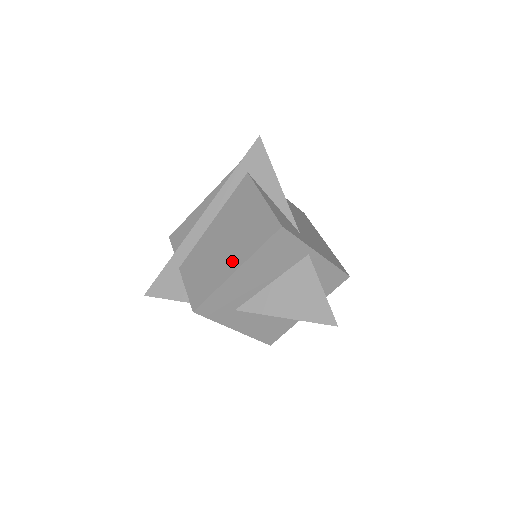
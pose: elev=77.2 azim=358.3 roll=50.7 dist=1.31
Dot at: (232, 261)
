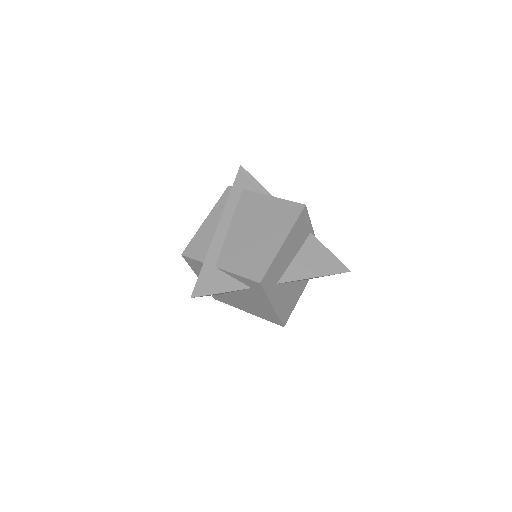
Dot at: (275, 239)
